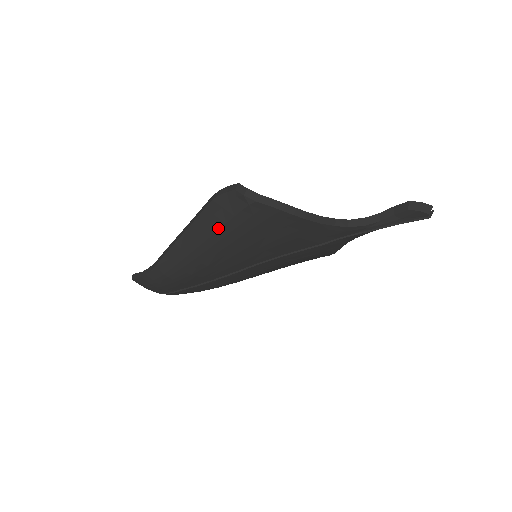
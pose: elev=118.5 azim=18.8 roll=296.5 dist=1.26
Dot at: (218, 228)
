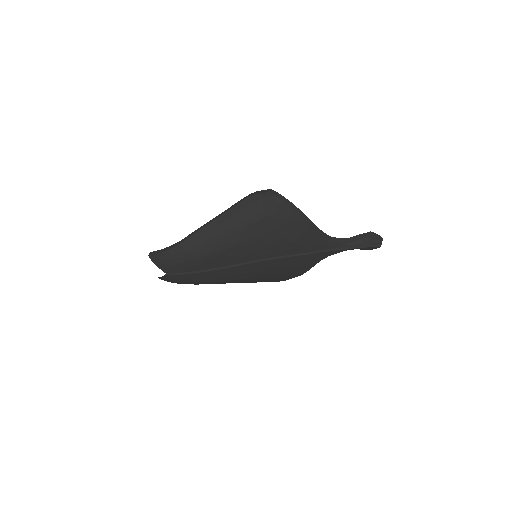
Dot at: (247, 217)
